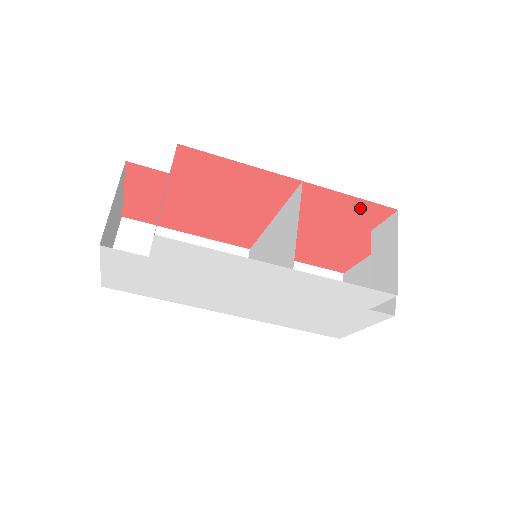
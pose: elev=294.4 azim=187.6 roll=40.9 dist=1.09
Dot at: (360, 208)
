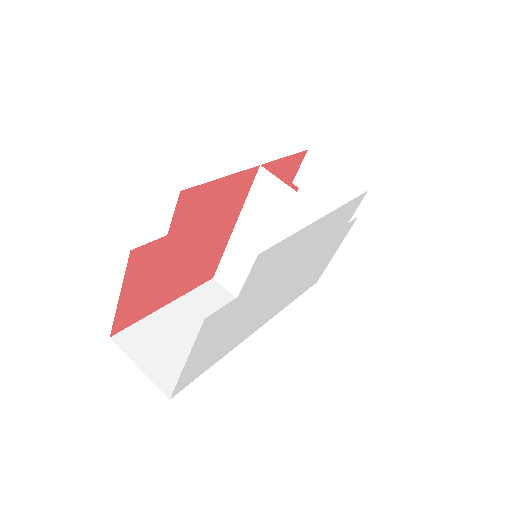
Dot at: (289, 165)
